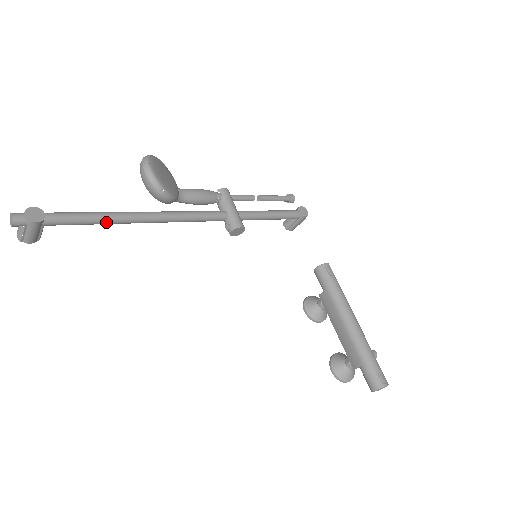
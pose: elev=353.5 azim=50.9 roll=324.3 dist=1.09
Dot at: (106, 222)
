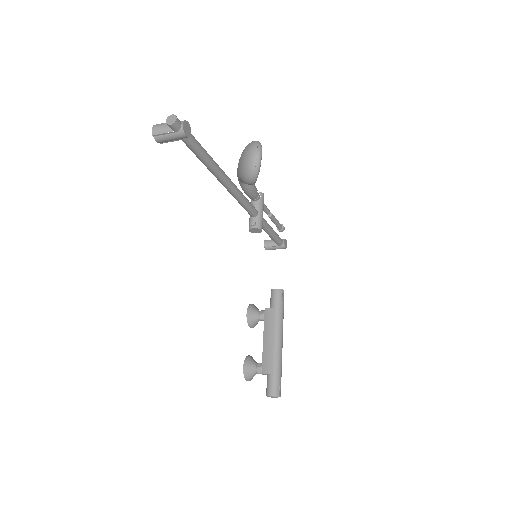
Dot at: (209, 166)
